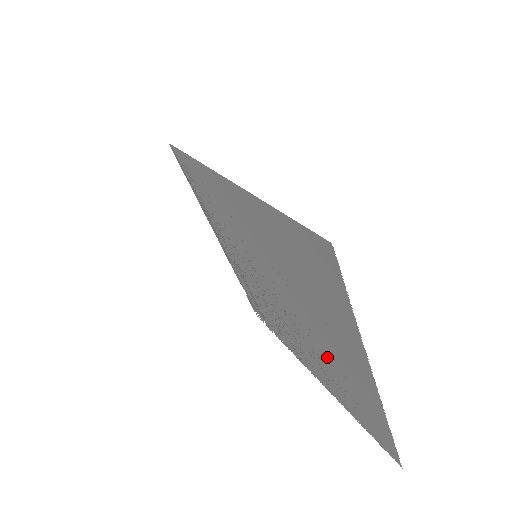
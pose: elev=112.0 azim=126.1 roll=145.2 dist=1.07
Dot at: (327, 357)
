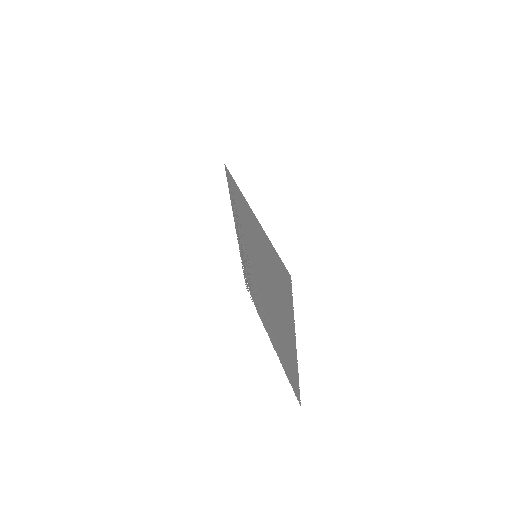
Dot at: (278, 330)
